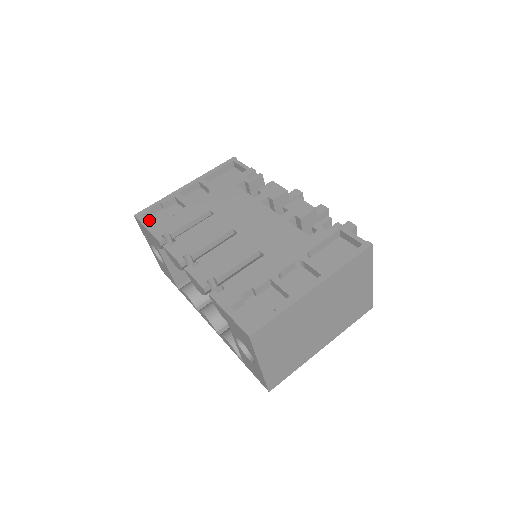
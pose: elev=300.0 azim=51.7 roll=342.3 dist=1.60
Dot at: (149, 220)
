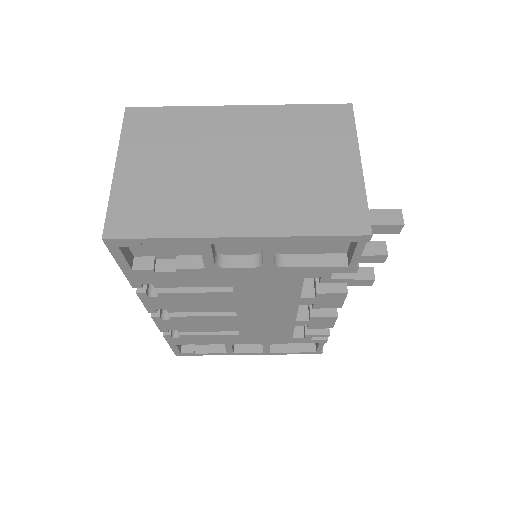
Dot at: occluded
